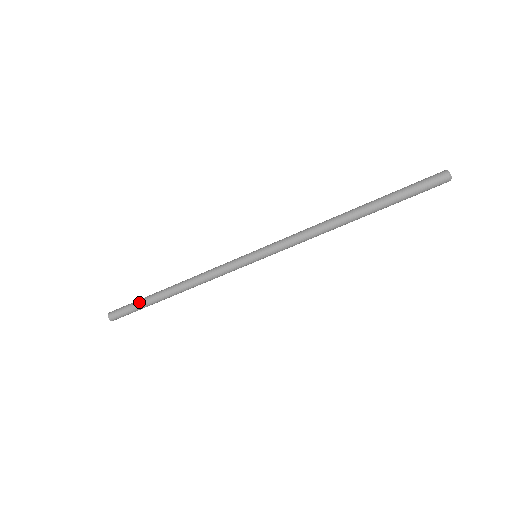
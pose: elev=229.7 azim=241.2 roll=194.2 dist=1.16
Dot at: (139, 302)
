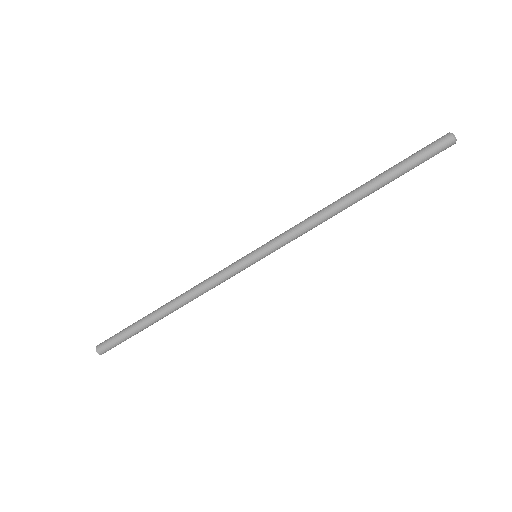
Dot at: (131, 325)
